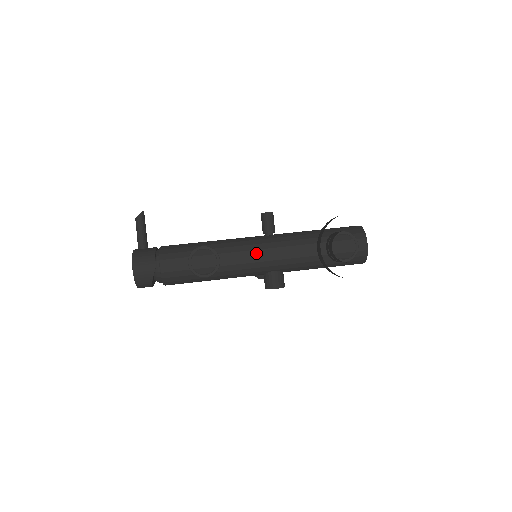
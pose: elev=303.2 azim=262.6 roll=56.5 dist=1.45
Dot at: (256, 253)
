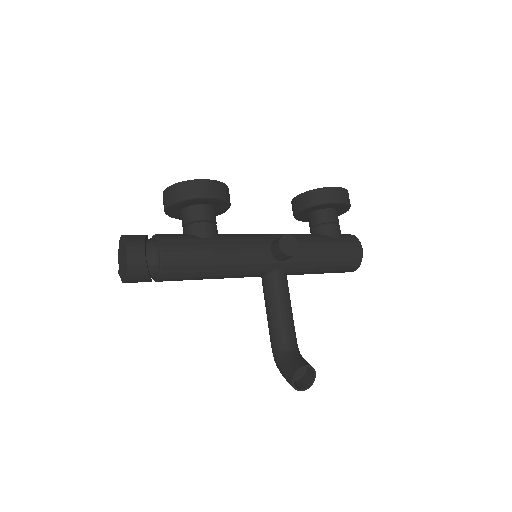
Dot at: occluded
